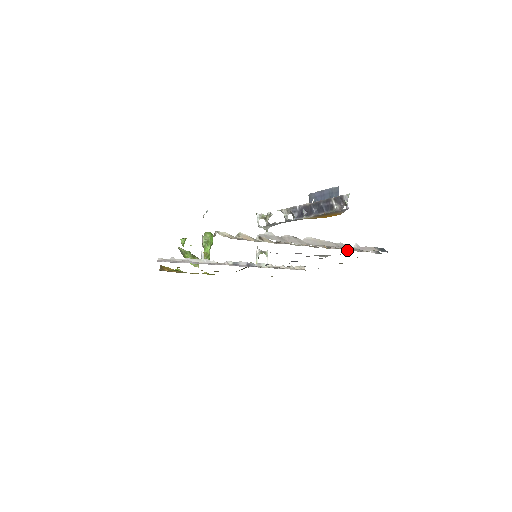
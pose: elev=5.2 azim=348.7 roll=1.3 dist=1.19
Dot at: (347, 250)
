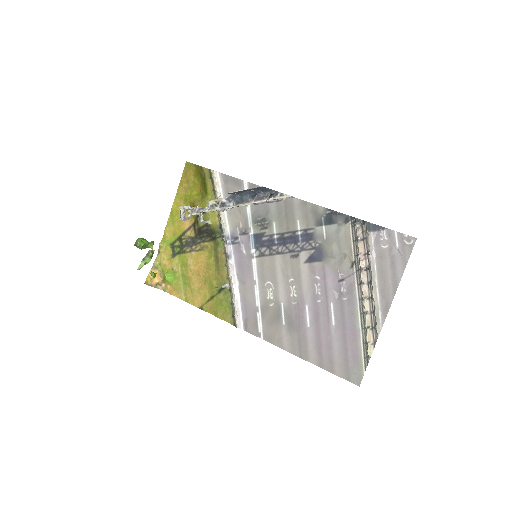
Dot at: (363, 255)
